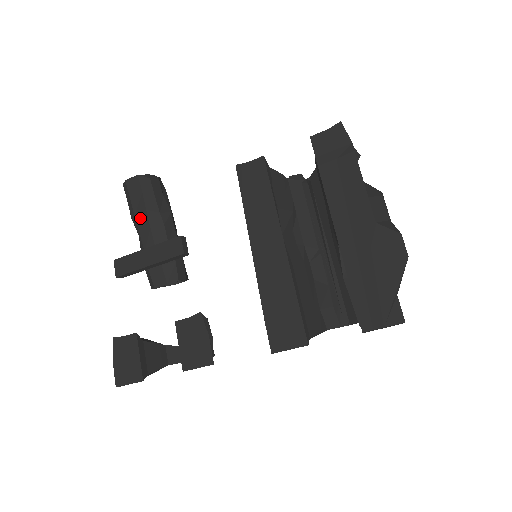
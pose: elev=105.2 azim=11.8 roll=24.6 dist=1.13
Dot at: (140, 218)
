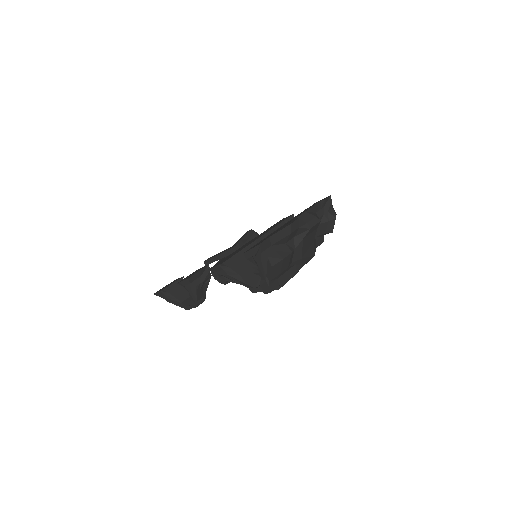
Dot at: occluded
